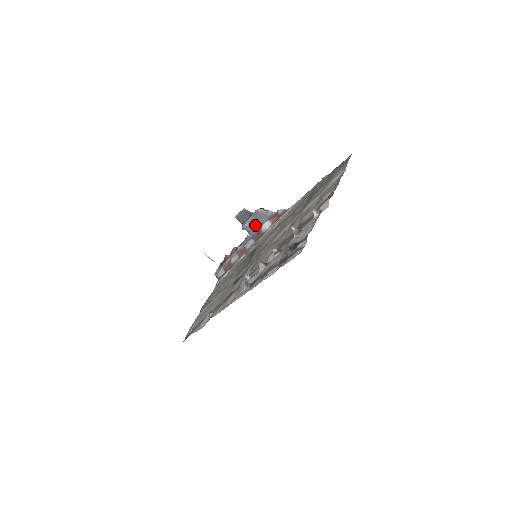
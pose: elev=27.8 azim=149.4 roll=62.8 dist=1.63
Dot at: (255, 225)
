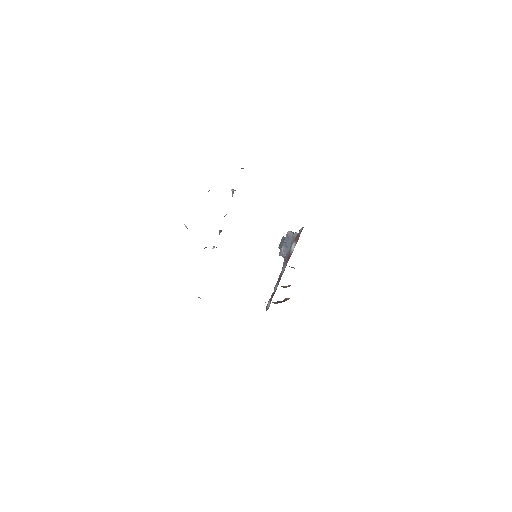
Dot at: (287, 249)
